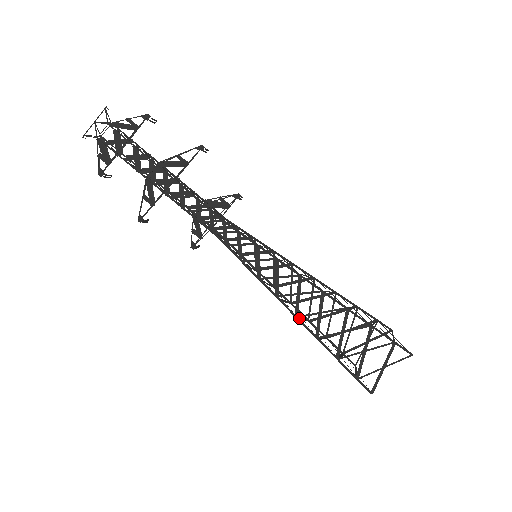
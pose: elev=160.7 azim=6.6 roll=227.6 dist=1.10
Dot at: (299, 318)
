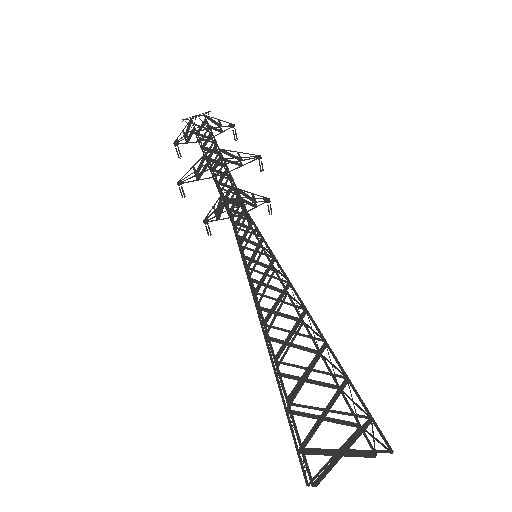
Dot at: (266, 336)
